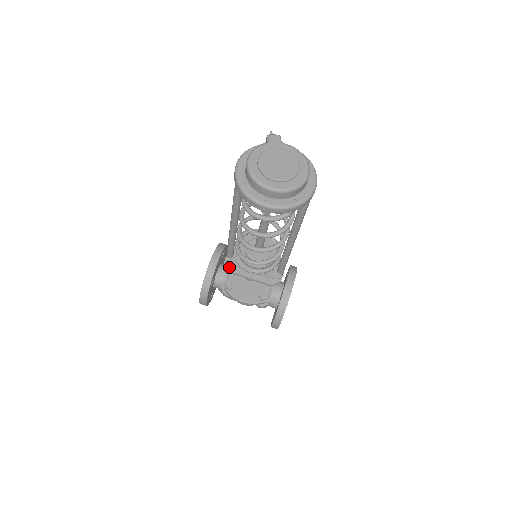
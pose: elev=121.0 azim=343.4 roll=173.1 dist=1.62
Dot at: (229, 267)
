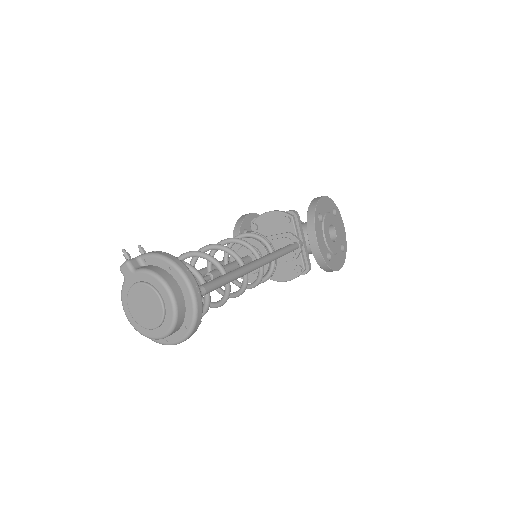
Dot at: occluded
